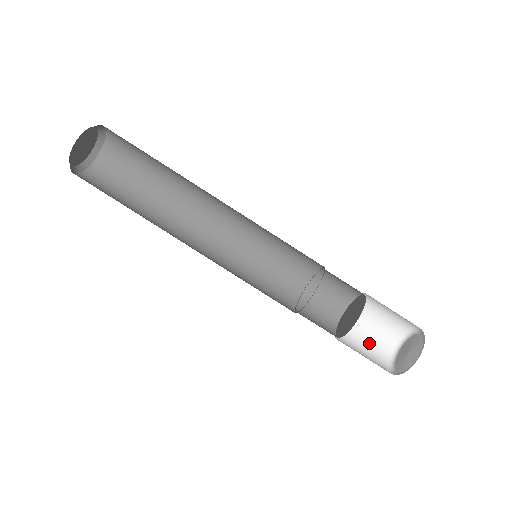
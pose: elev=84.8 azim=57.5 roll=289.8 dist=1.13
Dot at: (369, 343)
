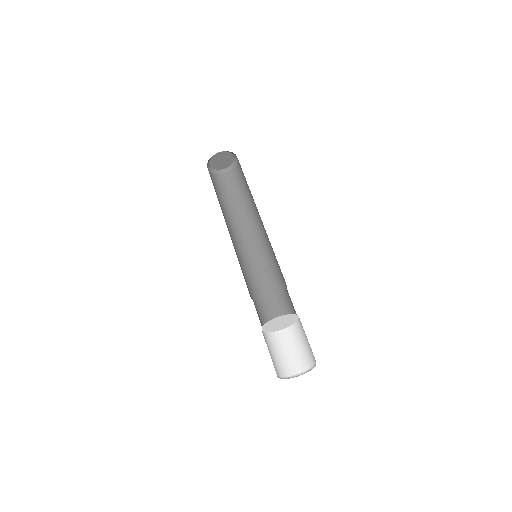
Dot at: (272, 358)
